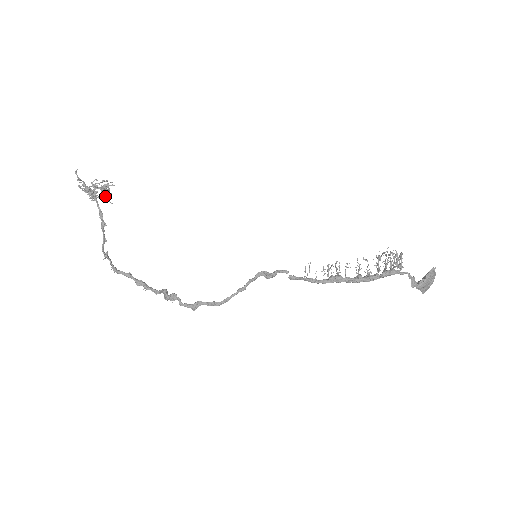
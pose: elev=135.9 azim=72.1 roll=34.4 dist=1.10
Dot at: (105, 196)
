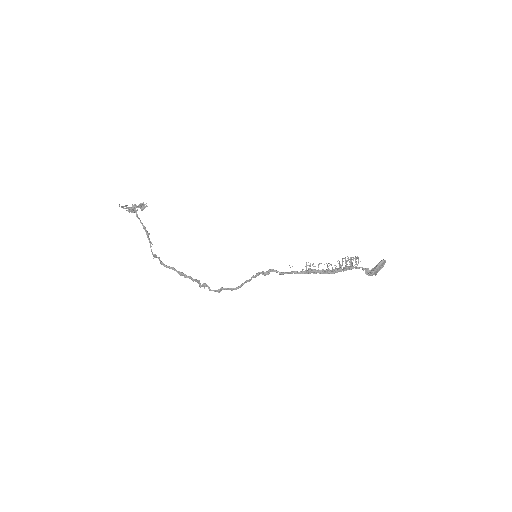
Dot at: (143, 209)
